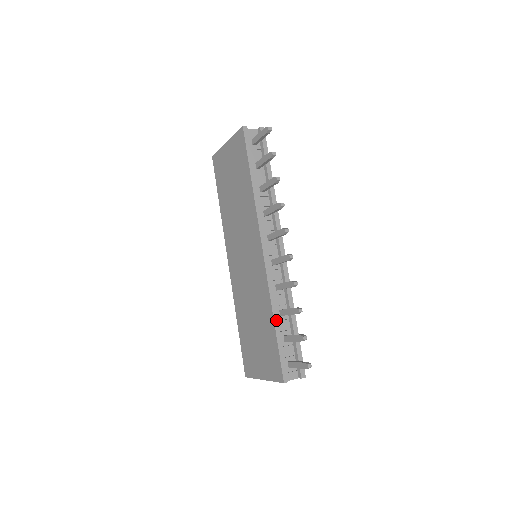
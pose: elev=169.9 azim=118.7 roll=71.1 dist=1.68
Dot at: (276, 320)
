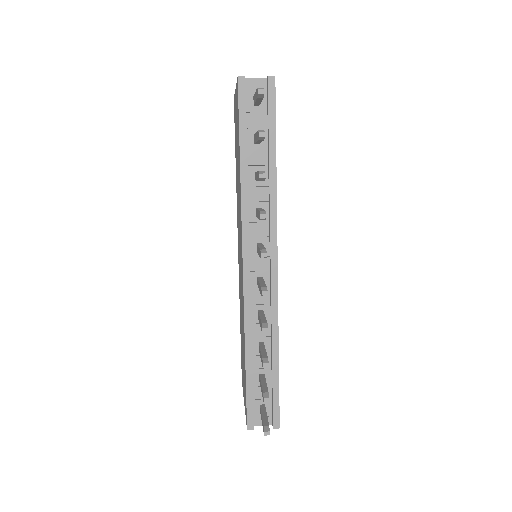
Dot at: (248, 357)
